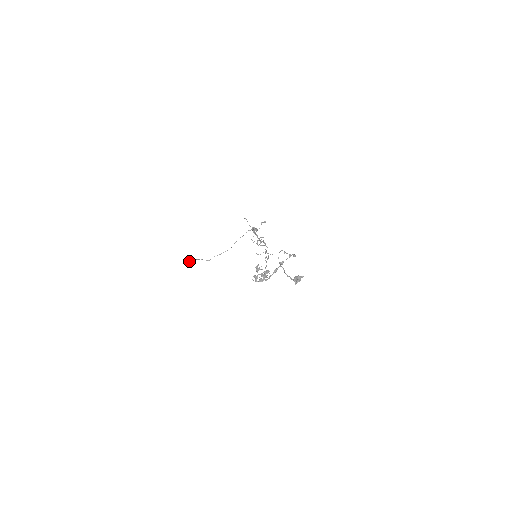
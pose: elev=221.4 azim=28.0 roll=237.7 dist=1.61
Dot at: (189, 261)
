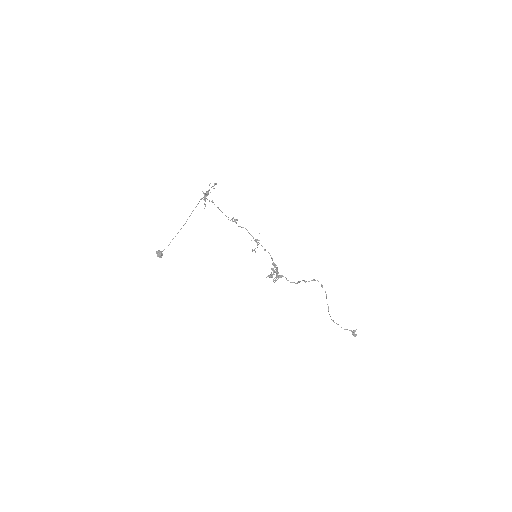
Dot at: occluded
